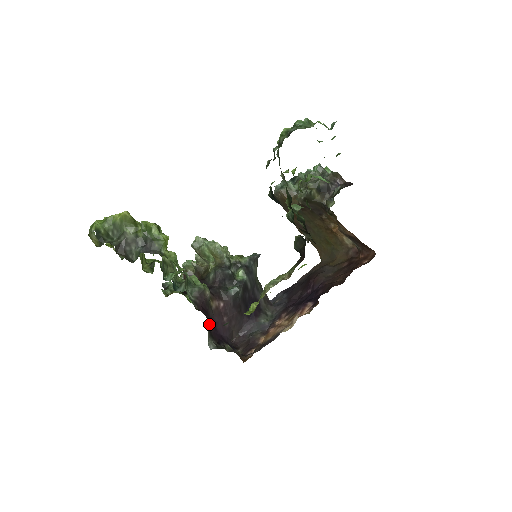
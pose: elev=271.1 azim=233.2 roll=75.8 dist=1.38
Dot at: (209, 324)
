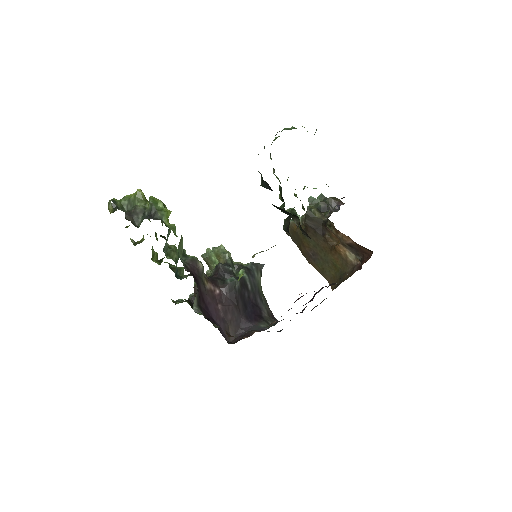
Dot at: (199, 294)
